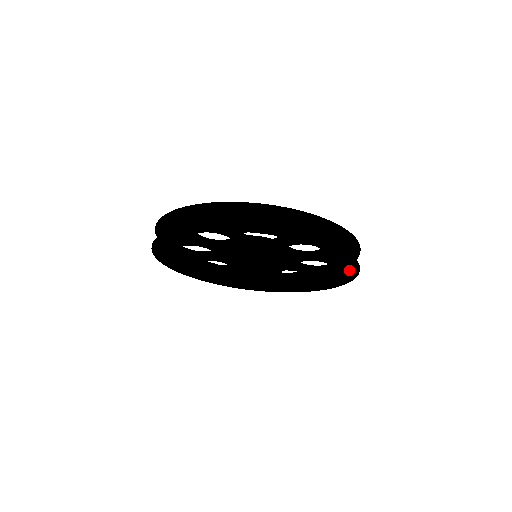
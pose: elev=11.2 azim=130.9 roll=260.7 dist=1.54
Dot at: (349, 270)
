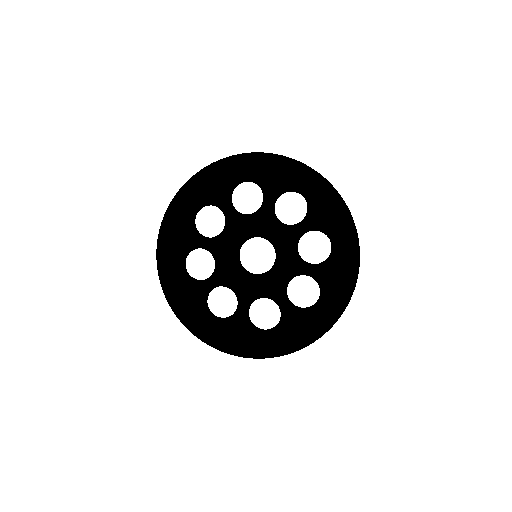
Dot at: (343, 291)
